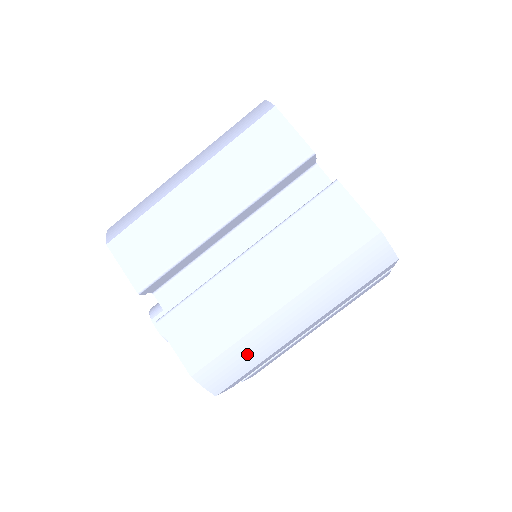
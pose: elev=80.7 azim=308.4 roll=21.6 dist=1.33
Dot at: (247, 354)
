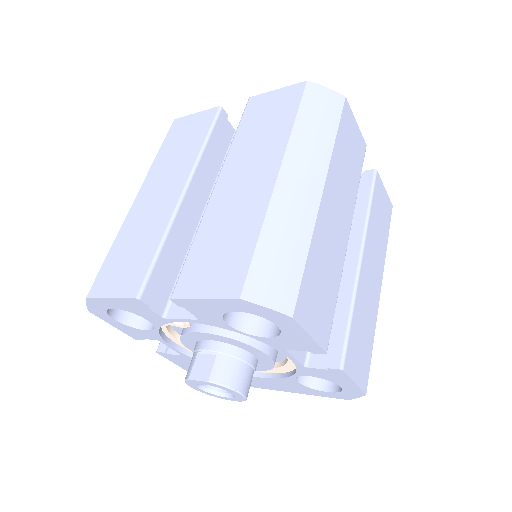
Dot at: (284, 241)
